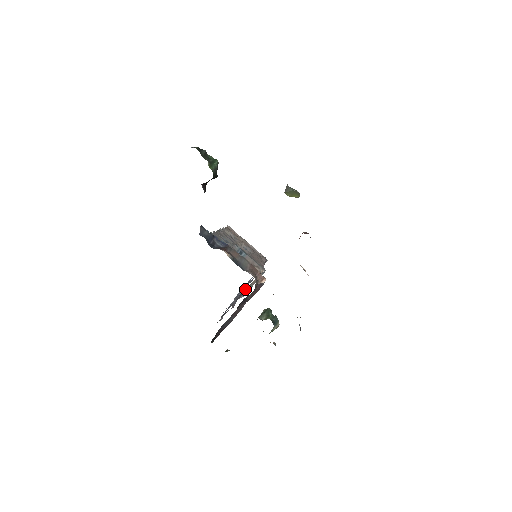
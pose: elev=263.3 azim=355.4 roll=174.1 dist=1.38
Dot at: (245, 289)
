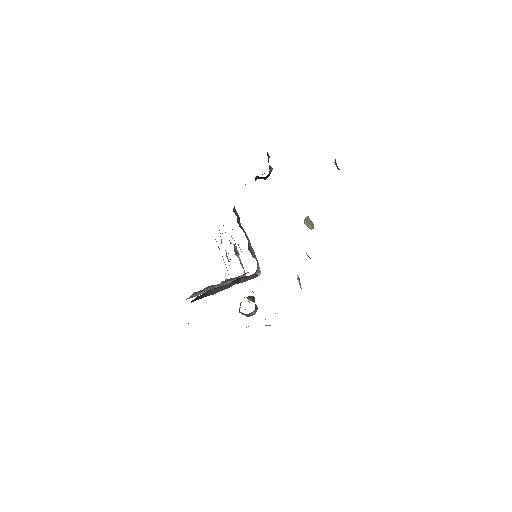
Dot at: (227, 281)
